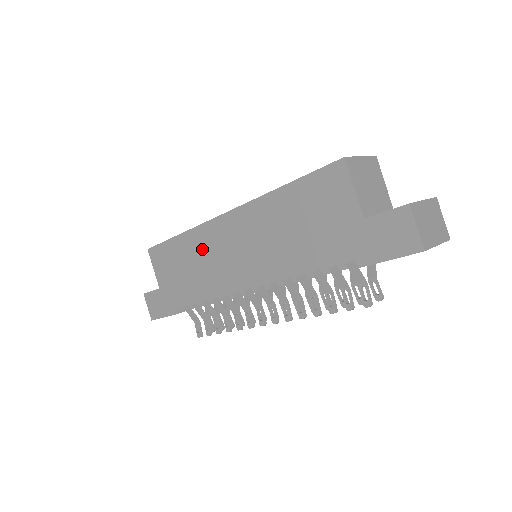
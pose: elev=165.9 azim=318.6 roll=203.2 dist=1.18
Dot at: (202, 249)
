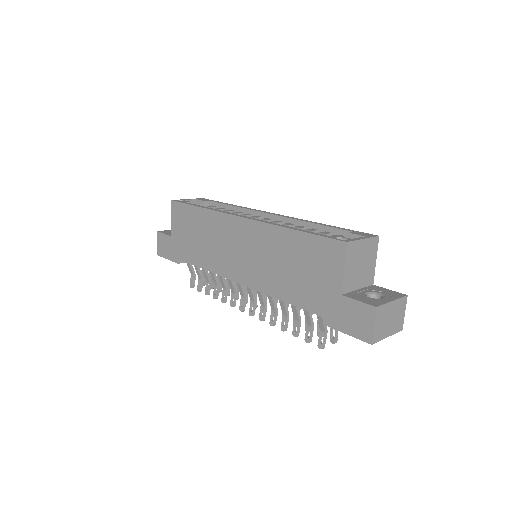
Dot at: (214, 231)
